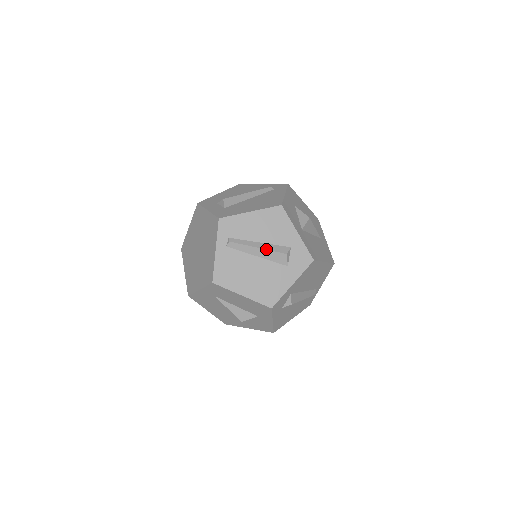
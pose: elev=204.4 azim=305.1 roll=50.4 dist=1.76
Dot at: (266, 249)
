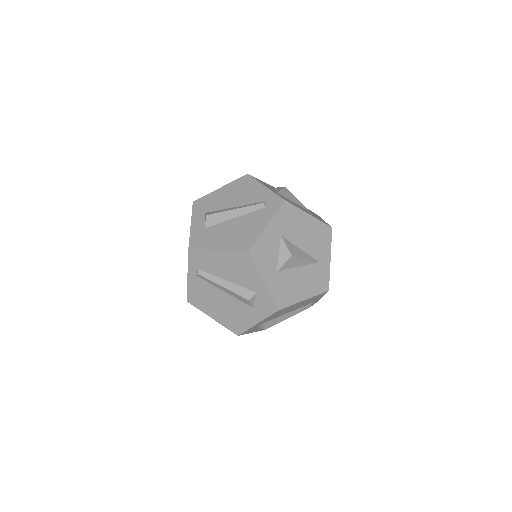
Dot at: (230, 290)
